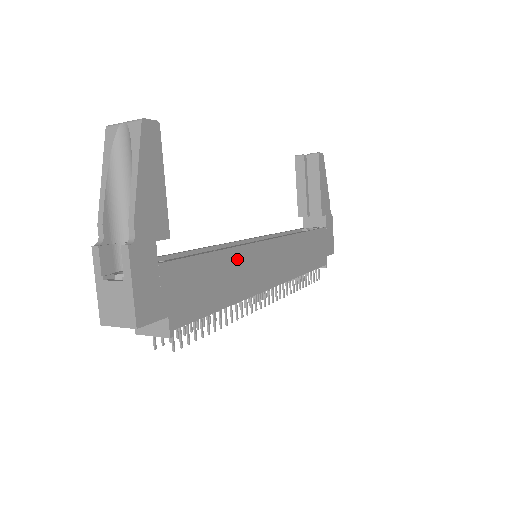
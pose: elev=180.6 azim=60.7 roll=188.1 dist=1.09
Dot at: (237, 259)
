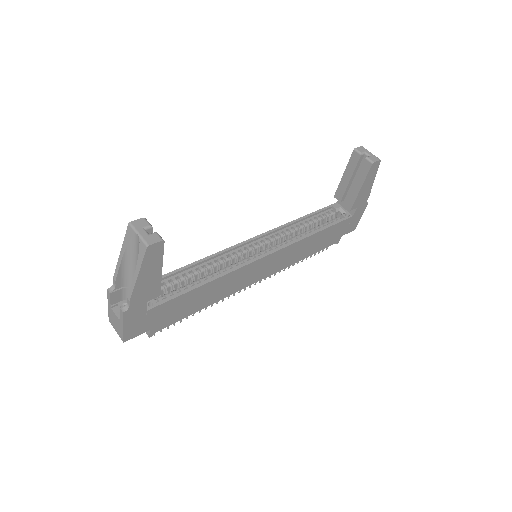
Dot at: (224, 280)
